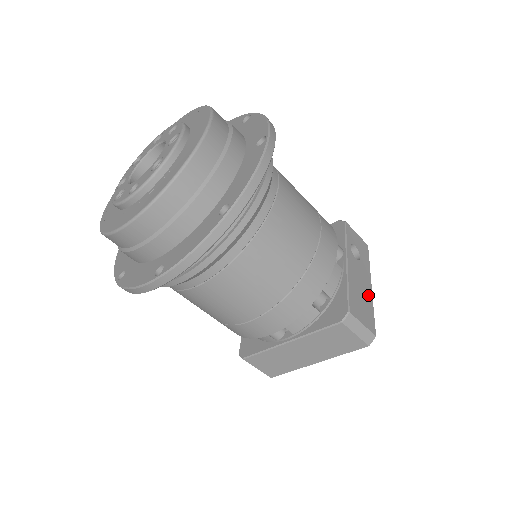
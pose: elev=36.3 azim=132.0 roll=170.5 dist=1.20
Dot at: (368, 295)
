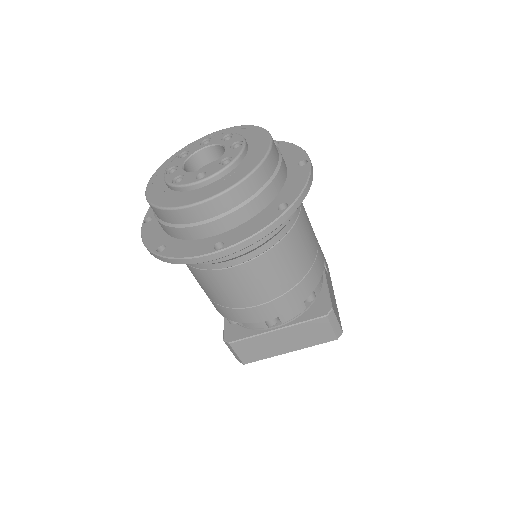
Dot at: (335, 301)
